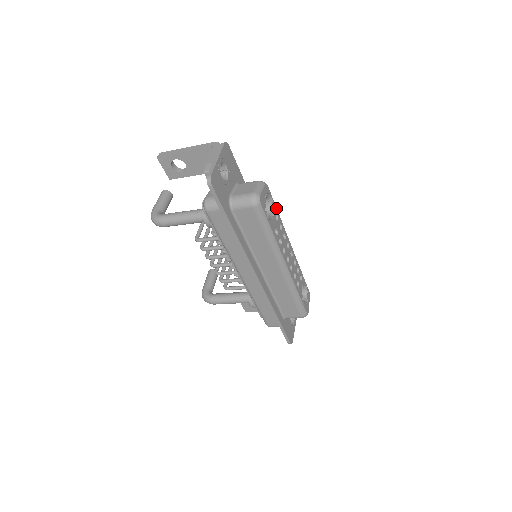
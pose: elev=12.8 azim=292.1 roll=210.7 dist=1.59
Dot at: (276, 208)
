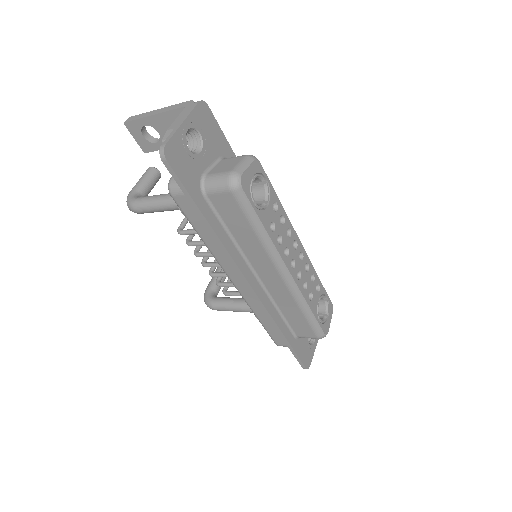
Dot at: (275, 194)
